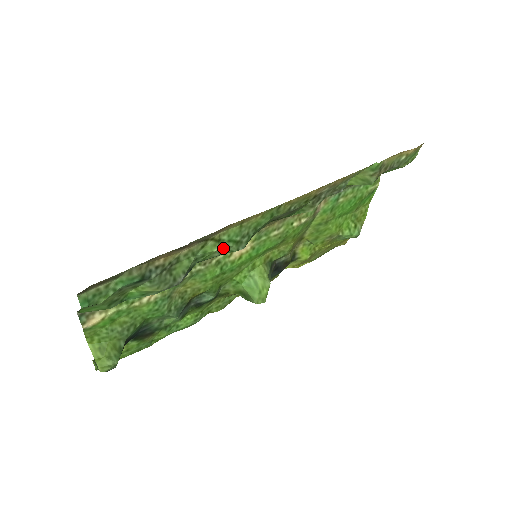
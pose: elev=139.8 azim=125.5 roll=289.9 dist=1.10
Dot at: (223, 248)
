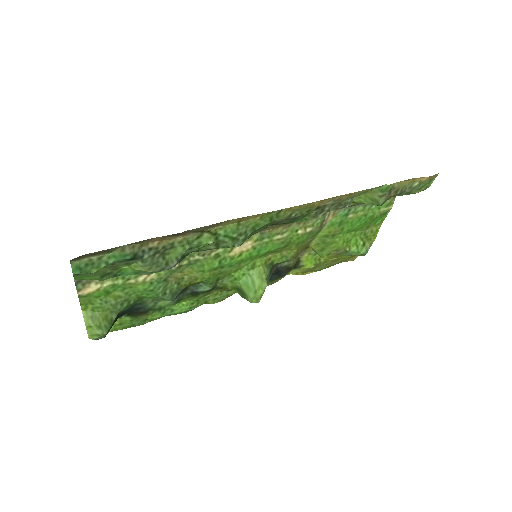
Dot at: (219, 242)
